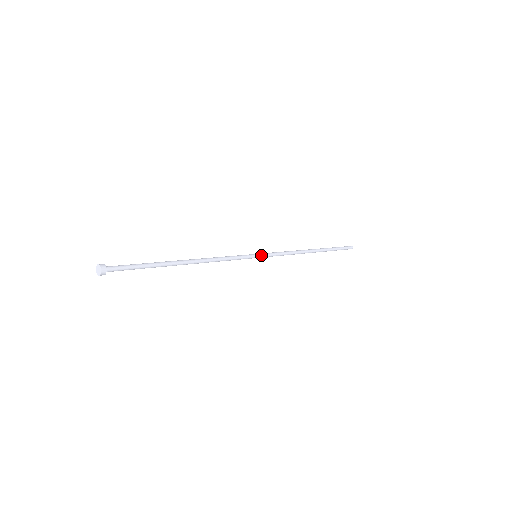
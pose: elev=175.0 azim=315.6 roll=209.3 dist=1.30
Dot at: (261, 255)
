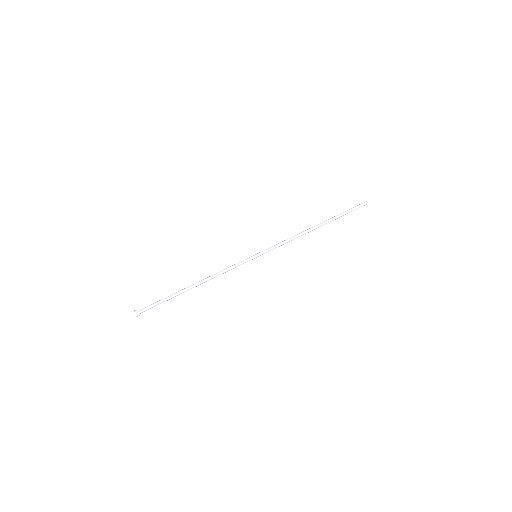
Dot at: occluded
